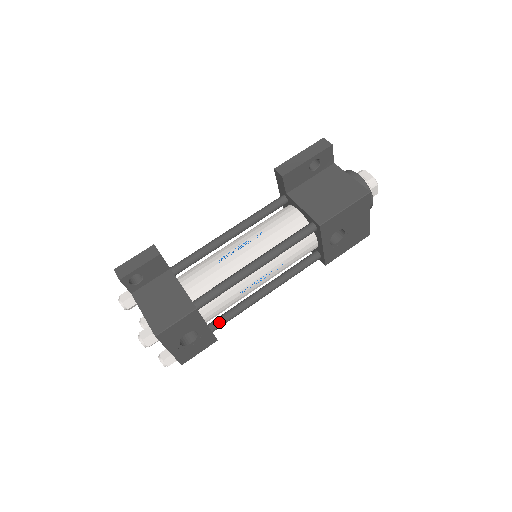
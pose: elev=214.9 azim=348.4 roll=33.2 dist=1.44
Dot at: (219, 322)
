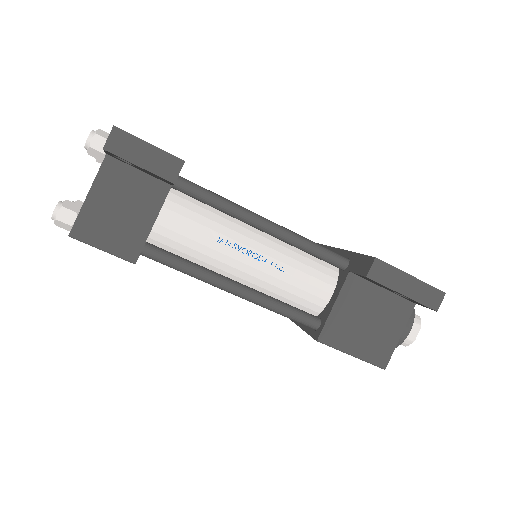
Dot at: occluded
